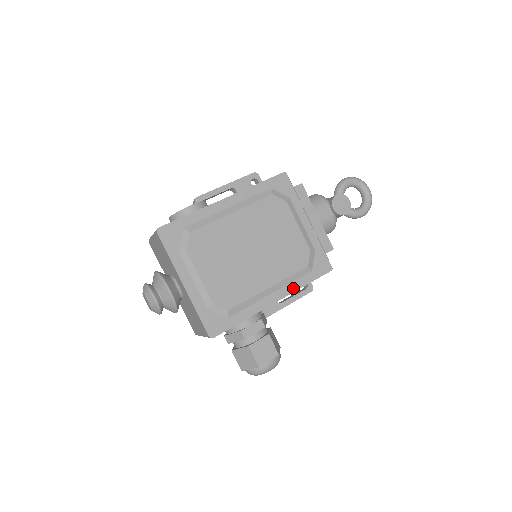
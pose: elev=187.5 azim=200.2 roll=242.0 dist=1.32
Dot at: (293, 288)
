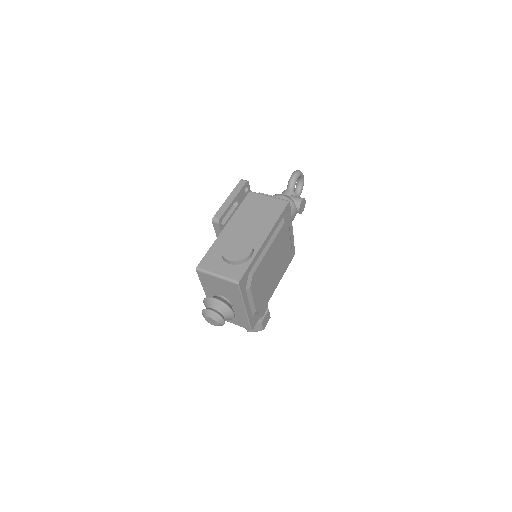
Dot at: (281, 277)
